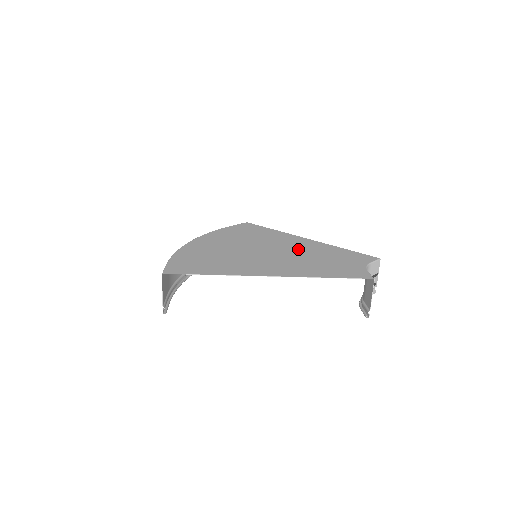
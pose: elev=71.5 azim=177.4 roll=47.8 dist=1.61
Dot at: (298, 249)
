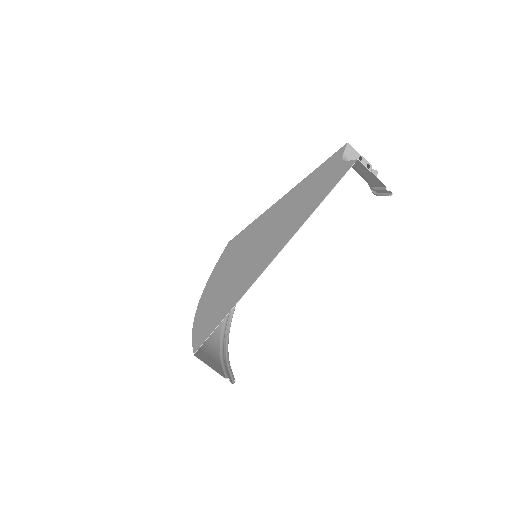
Dot at: (280, 213)
